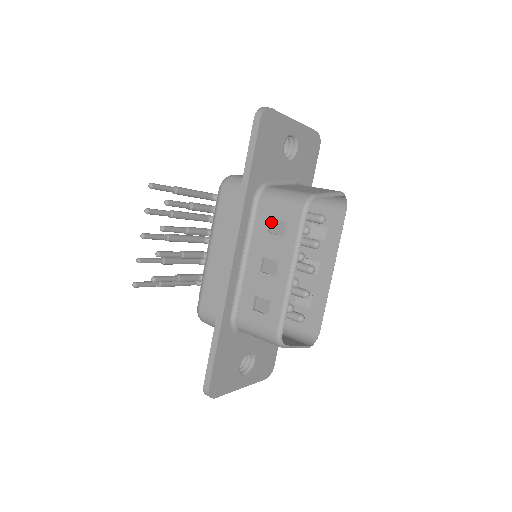
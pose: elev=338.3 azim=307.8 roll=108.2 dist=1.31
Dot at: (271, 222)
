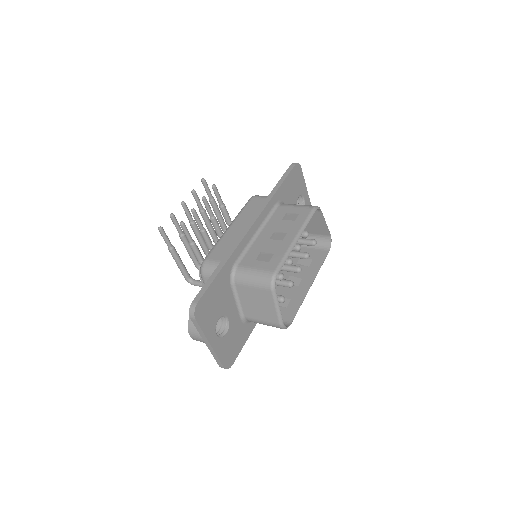
Dot at: (285, 216)
